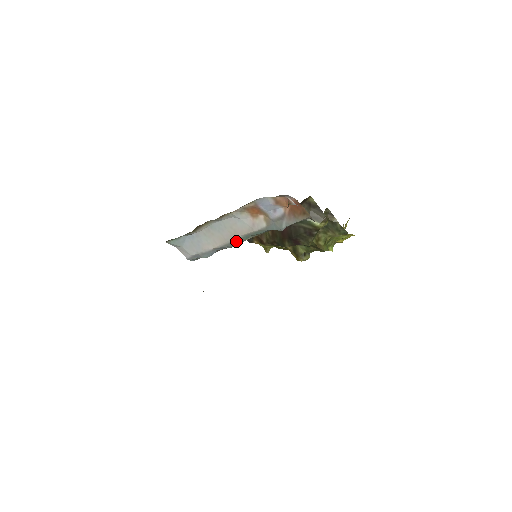
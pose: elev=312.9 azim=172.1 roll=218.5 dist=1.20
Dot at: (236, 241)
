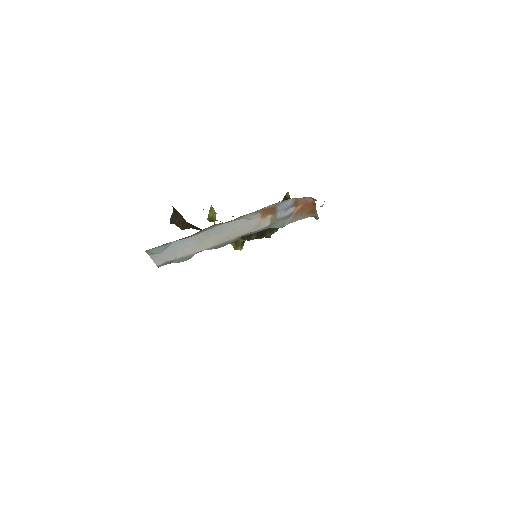
Dot at: (229, 242)
